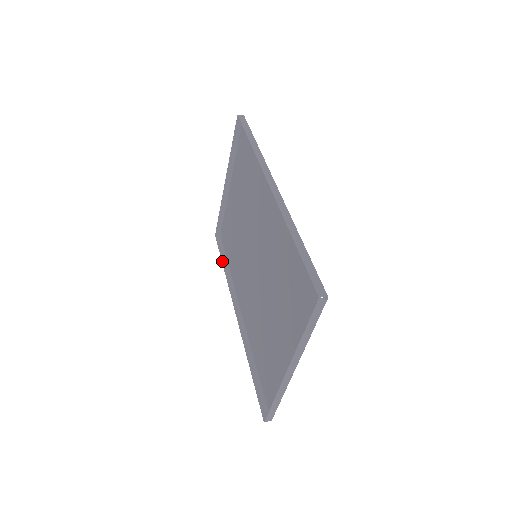
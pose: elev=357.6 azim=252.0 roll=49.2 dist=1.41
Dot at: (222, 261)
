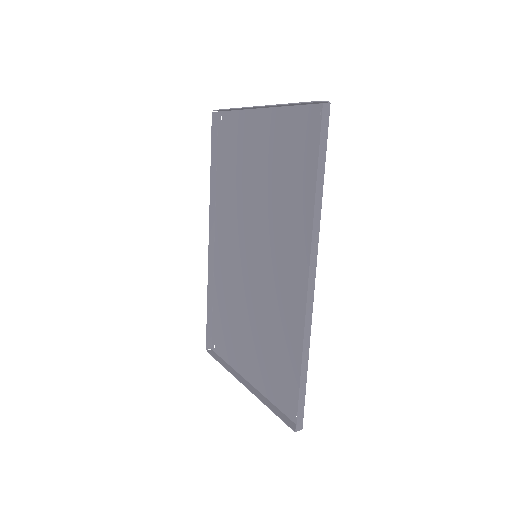
Dot at: (211, 162)
